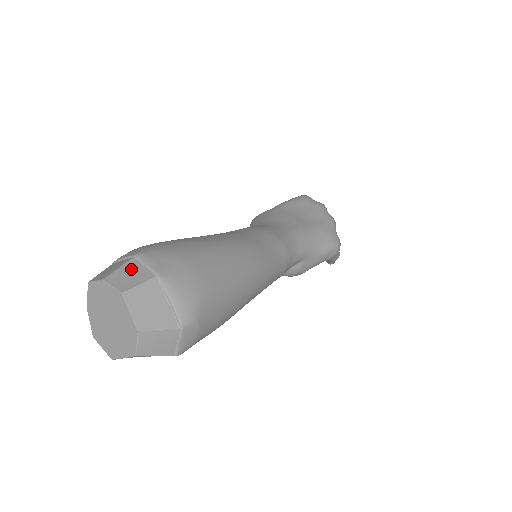
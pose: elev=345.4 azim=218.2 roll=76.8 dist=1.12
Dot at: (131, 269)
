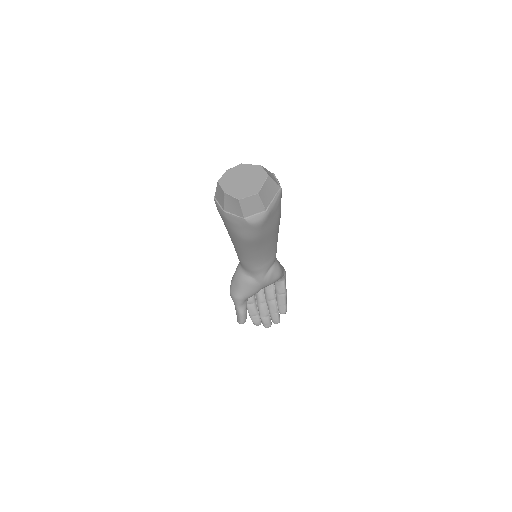
Dot at: occluded
